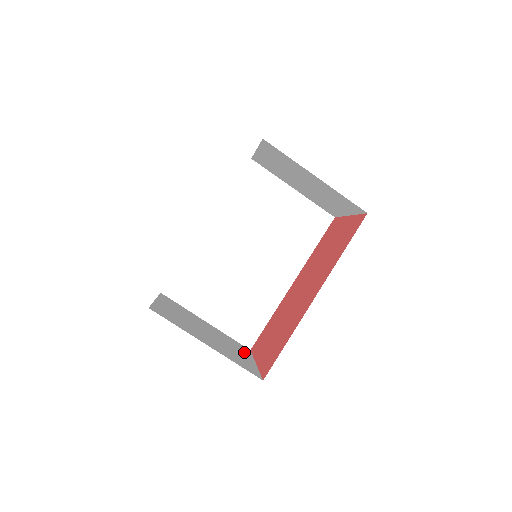
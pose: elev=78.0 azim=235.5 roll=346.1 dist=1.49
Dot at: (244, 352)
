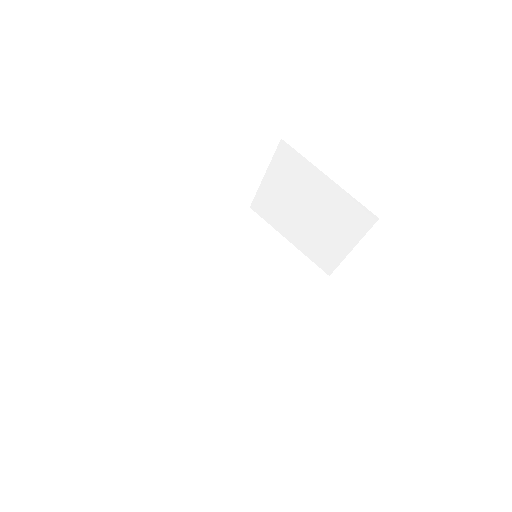
Dot at: occluded
